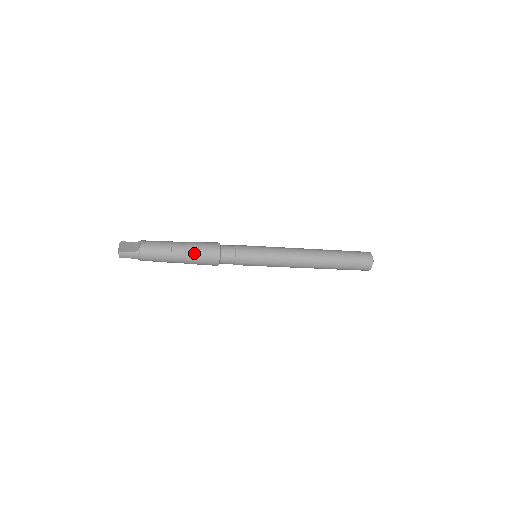
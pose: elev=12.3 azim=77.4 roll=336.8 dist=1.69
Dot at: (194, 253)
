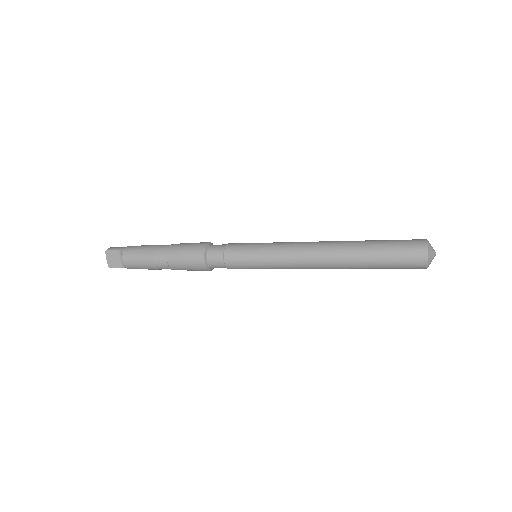
Dot at: occluded
